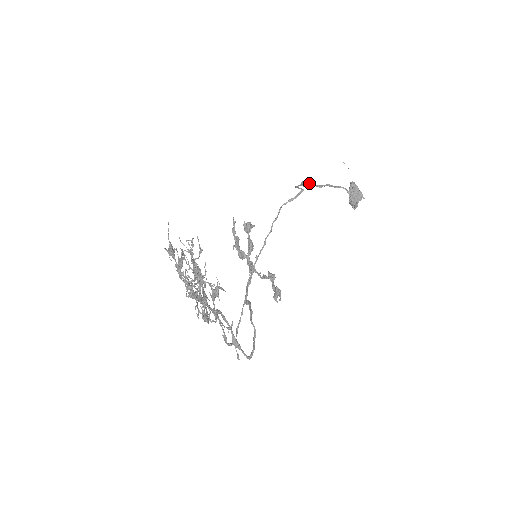
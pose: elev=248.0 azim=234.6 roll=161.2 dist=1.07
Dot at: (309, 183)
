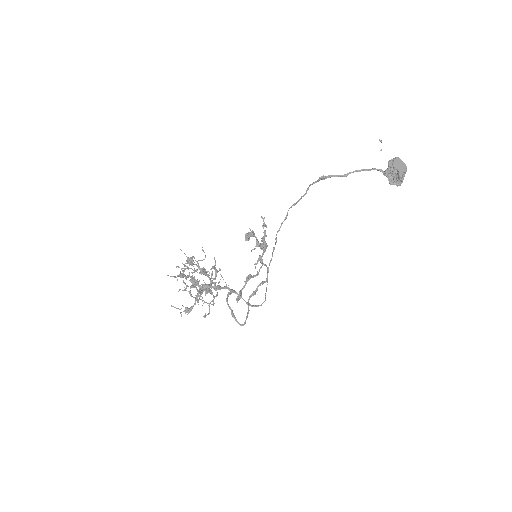
Dot at: (330, 175)
